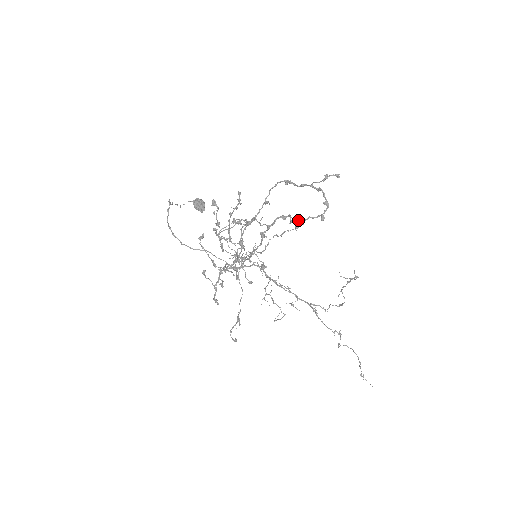
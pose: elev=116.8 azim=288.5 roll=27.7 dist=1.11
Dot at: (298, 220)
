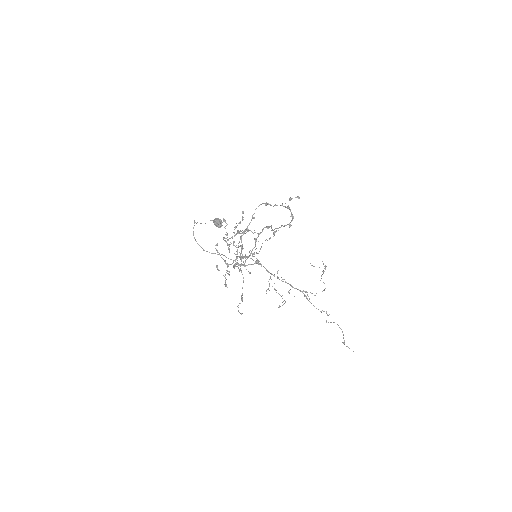
Dot at: (275, 228)
